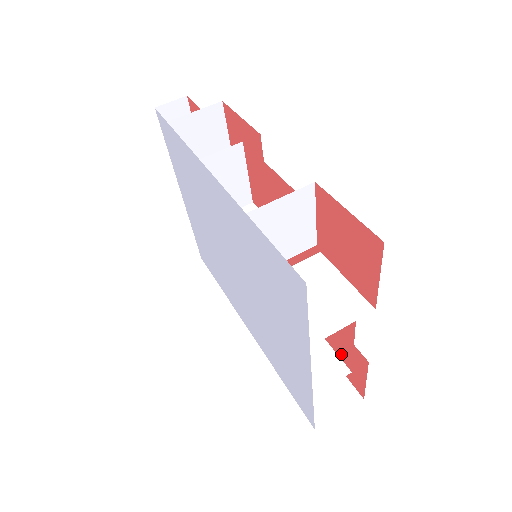
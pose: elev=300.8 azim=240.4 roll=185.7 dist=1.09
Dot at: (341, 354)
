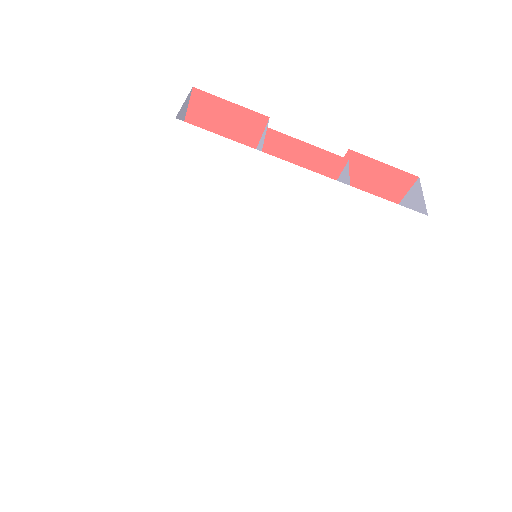
Dot at: (333, 170)
